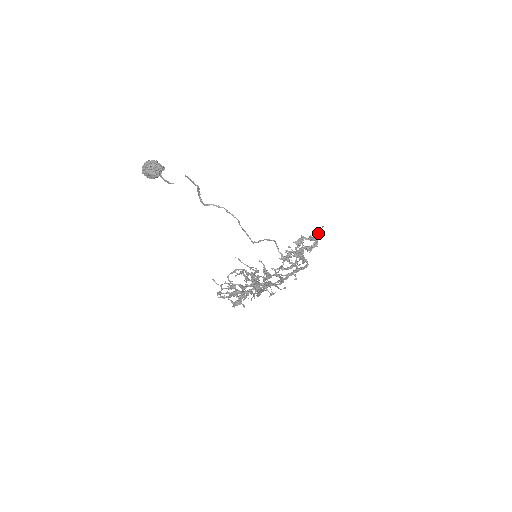
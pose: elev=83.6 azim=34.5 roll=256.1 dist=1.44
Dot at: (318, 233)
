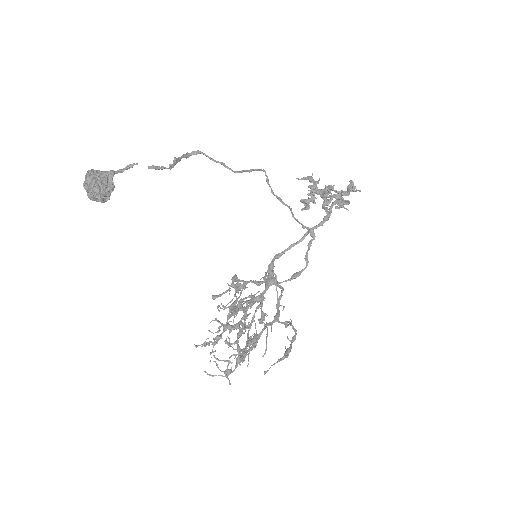
Dot at: (353, 188)
